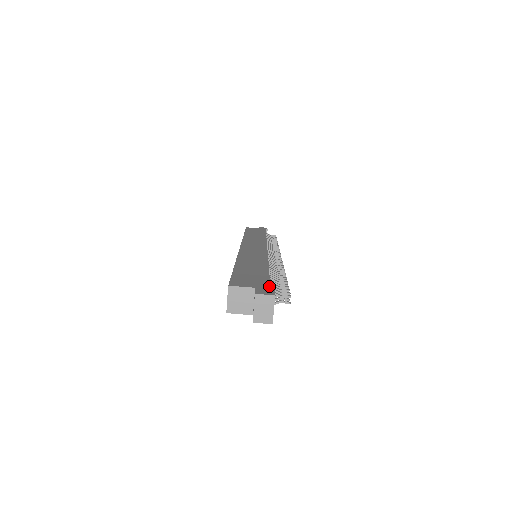
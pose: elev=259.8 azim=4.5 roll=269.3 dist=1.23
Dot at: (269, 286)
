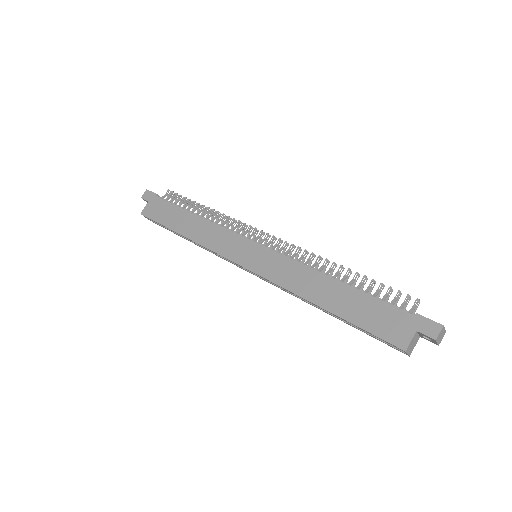
Dot at: (414, 317)
